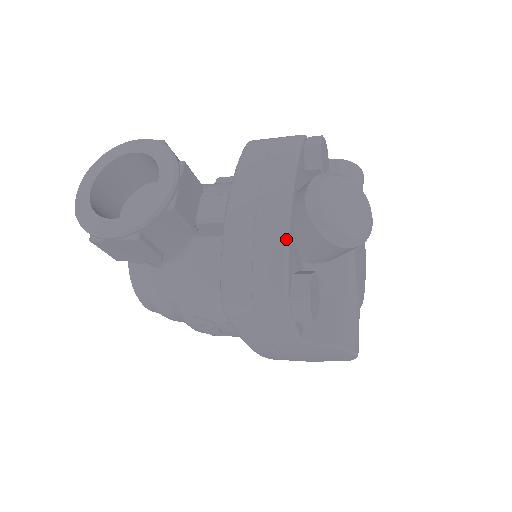
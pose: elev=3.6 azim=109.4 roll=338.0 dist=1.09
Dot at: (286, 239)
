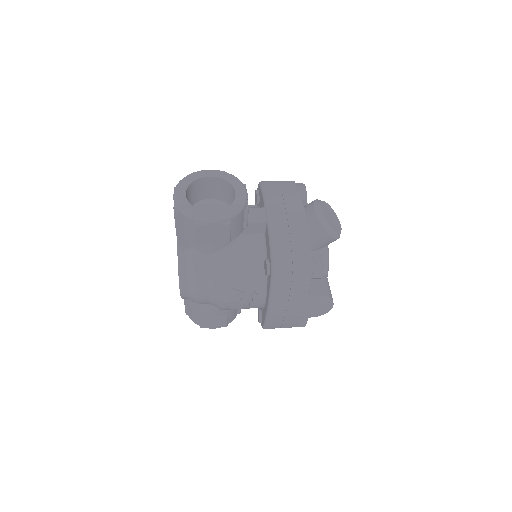
Dot at: (308, 230)
